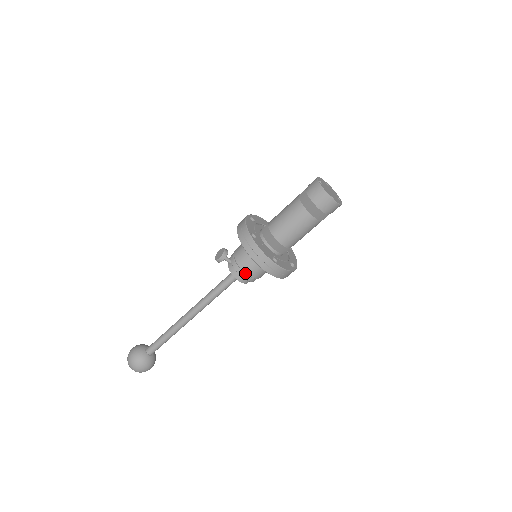
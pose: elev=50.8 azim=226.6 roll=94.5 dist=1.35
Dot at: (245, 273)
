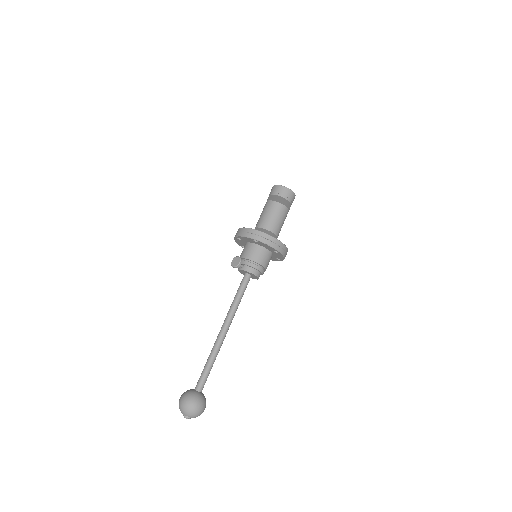
Dot at: (259, 267)
